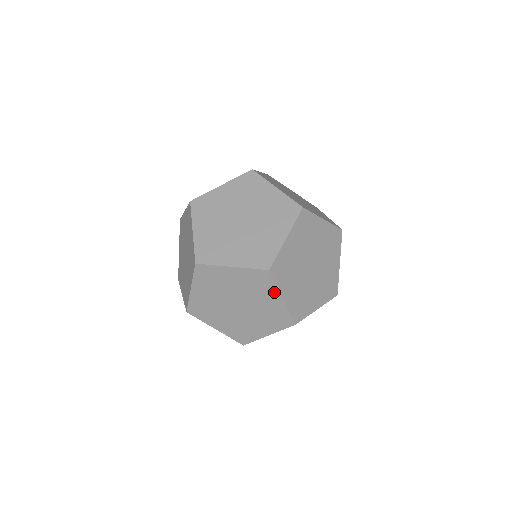
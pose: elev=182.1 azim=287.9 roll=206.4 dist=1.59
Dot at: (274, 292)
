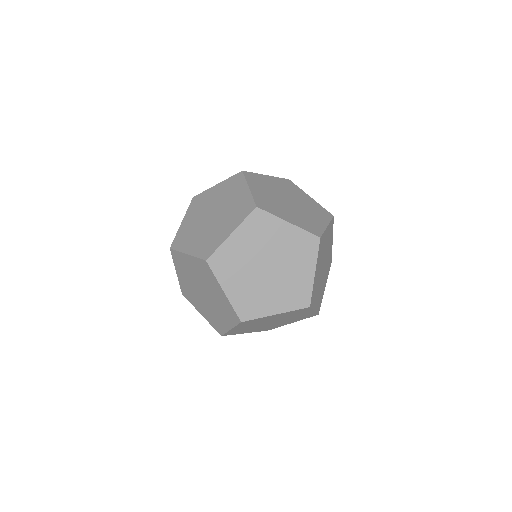
Dot at: (308, 311)
